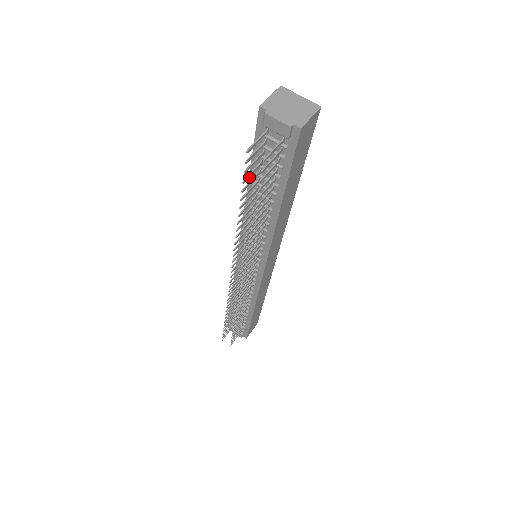
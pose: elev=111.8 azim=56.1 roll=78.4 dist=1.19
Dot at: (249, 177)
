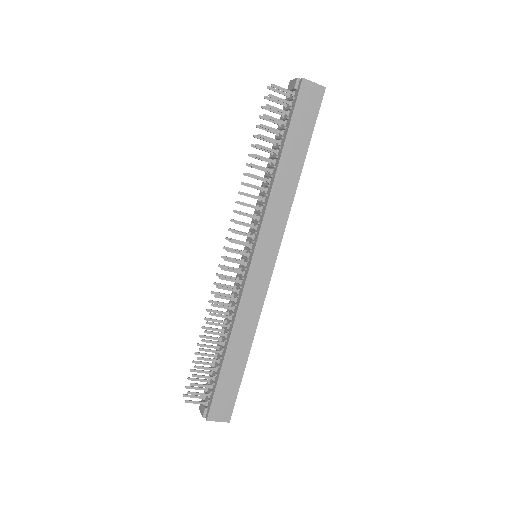
Dot at: (266, 120)
